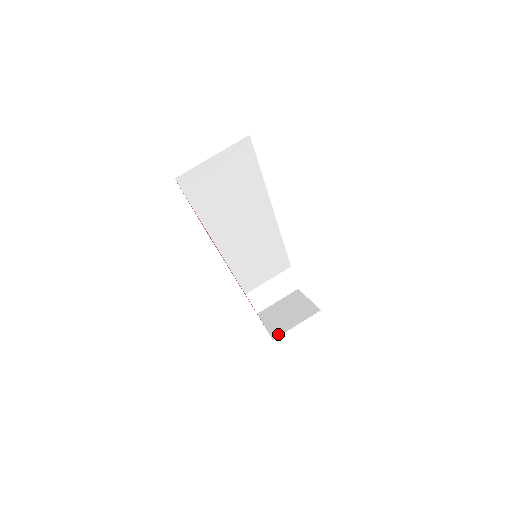
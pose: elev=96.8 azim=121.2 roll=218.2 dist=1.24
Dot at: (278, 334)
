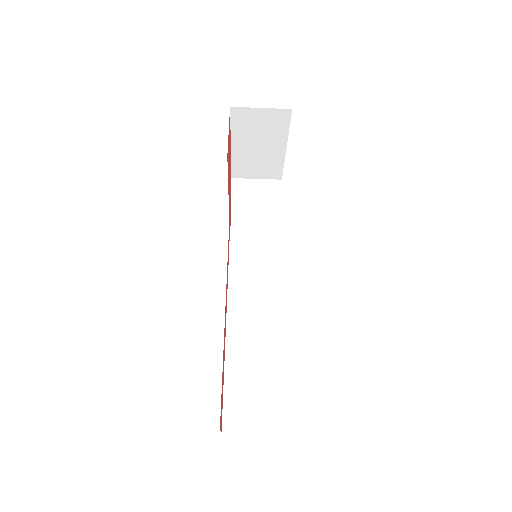
Dot at: occluded
